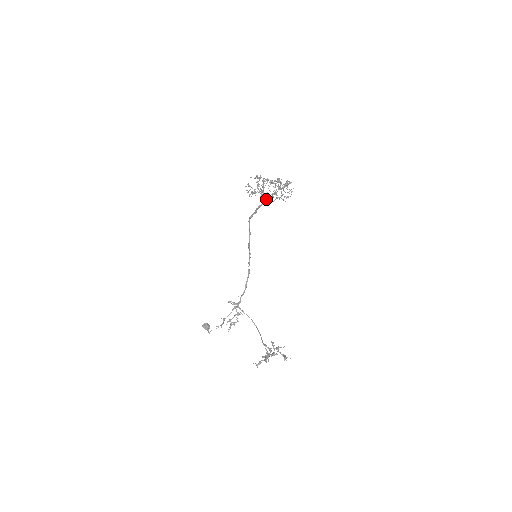
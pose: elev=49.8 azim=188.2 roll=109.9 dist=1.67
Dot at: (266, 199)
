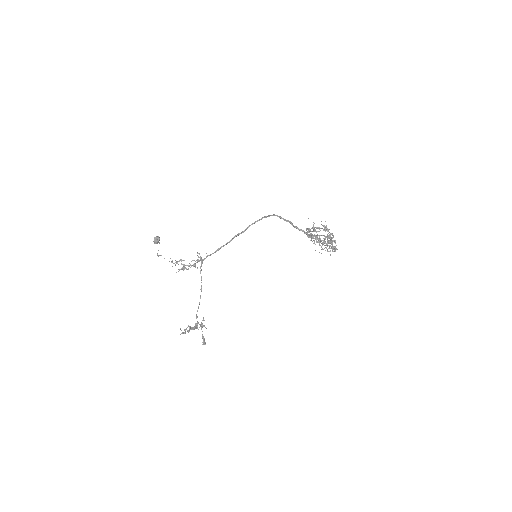
Dot at: occluded
